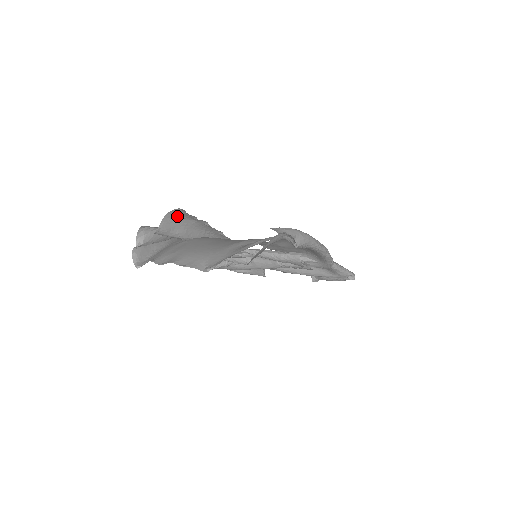
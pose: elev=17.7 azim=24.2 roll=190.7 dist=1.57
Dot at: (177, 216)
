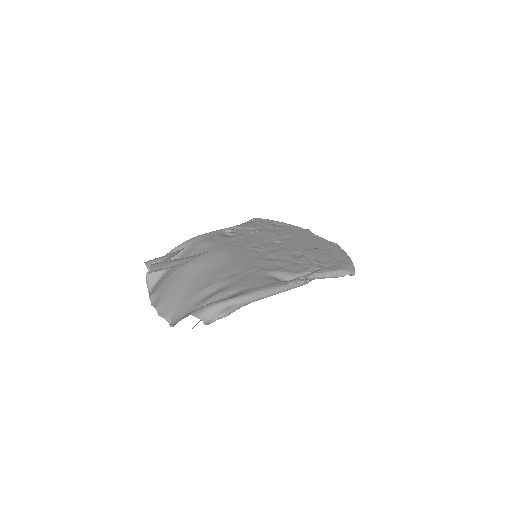
Dot at: (161, 262)
